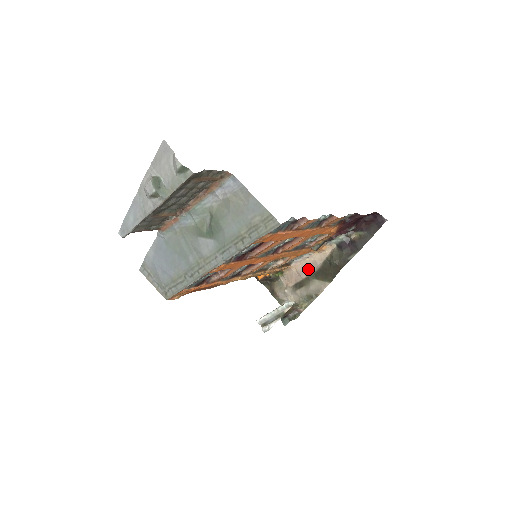
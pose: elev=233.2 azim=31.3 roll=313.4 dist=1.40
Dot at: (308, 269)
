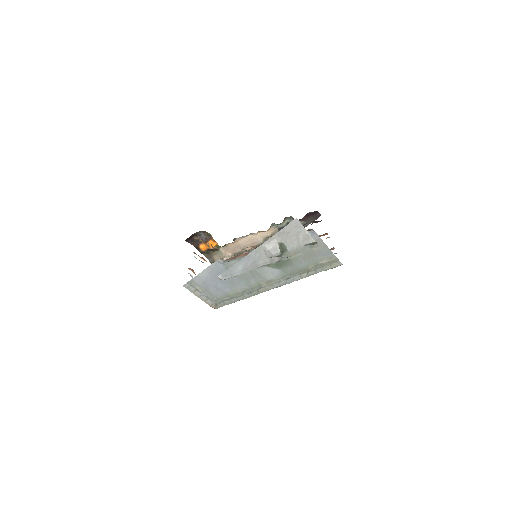
Dot at: (249, 243)
